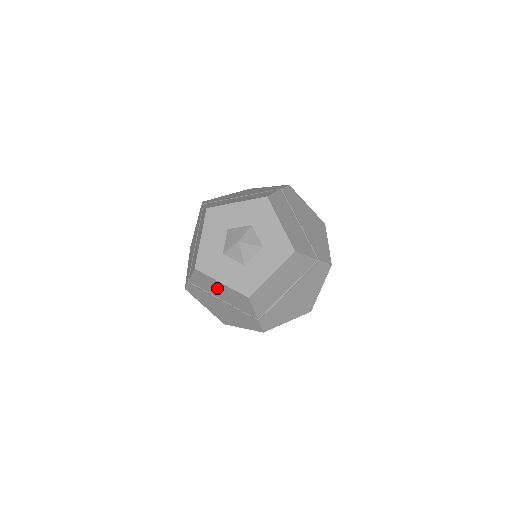
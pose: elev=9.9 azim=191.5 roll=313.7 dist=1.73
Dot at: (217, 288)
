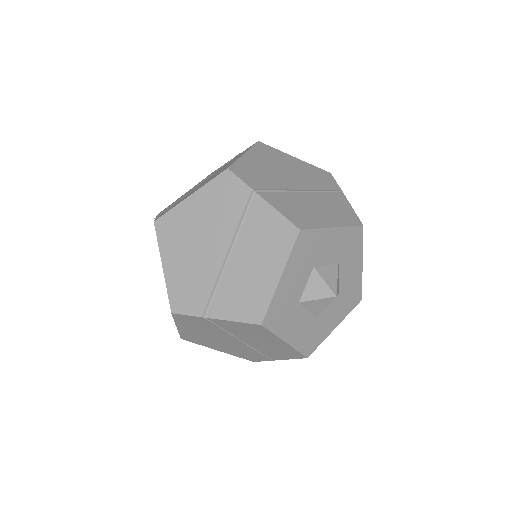
Dot at: occluded
